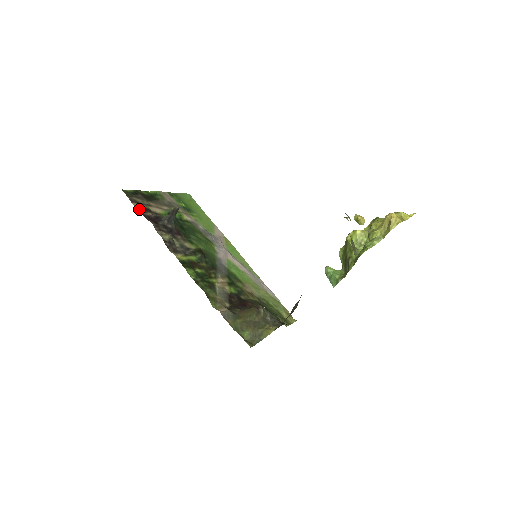
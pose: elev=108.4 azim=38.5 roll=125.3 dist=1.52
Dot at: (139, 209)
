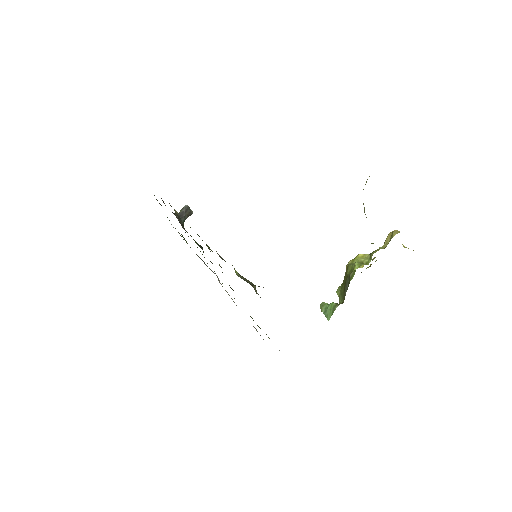
Dot at: occluded
